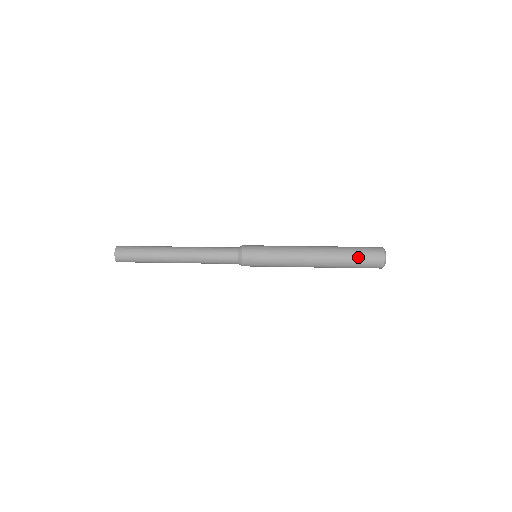
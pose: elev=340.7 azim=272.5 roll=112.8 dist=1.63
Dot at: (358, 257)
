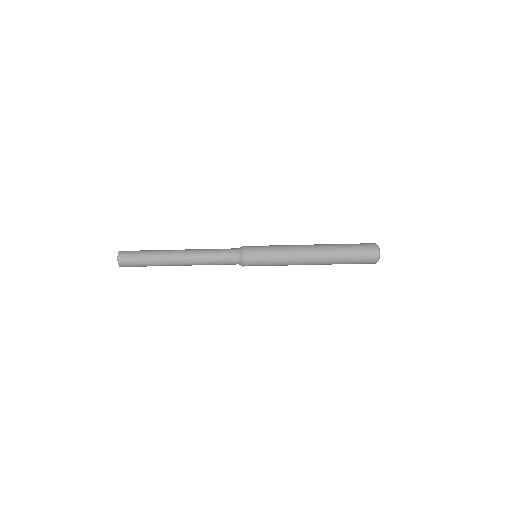
Dot at: (354, 251)
